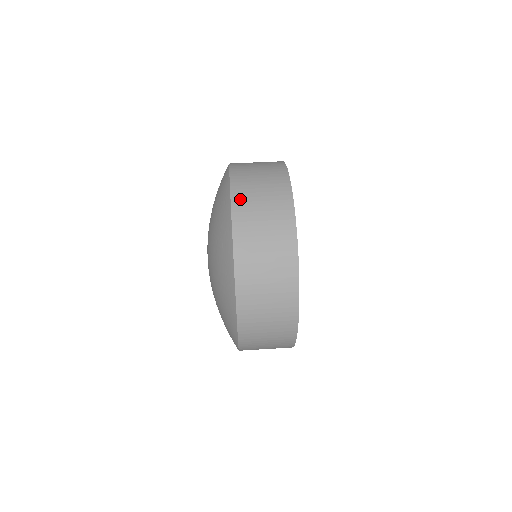
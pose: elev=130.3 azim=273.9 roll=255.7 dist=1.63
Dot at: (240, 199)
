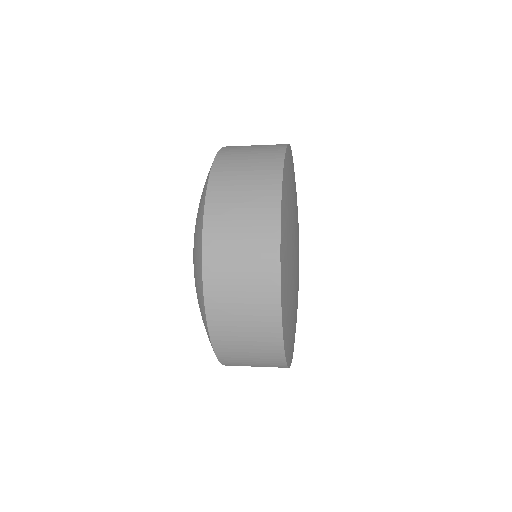
Dot at: occluded
